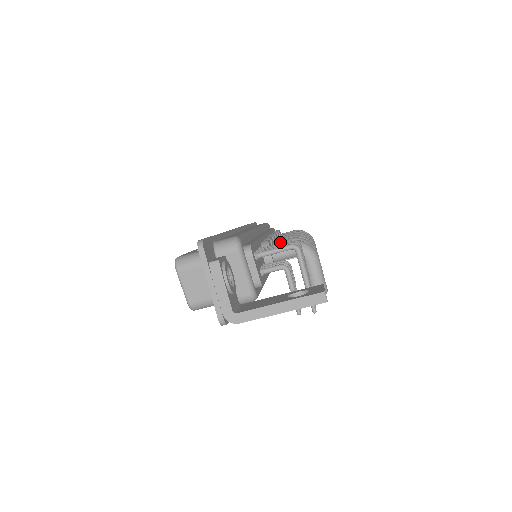
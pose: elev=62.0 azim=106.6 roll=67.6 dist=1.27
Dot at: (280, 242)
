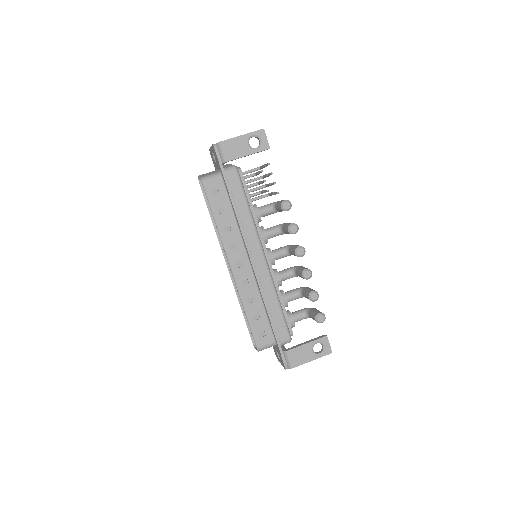
Dot at: occluded
